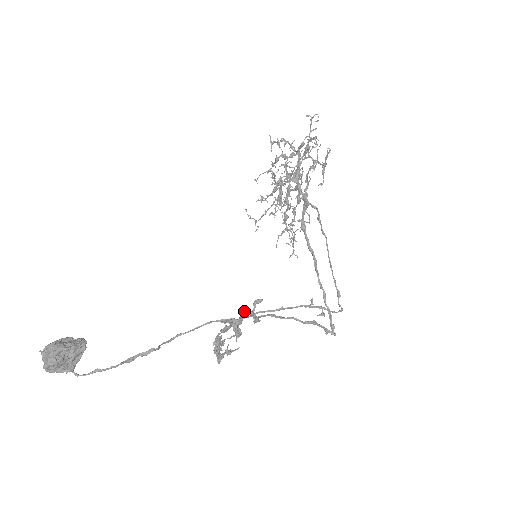
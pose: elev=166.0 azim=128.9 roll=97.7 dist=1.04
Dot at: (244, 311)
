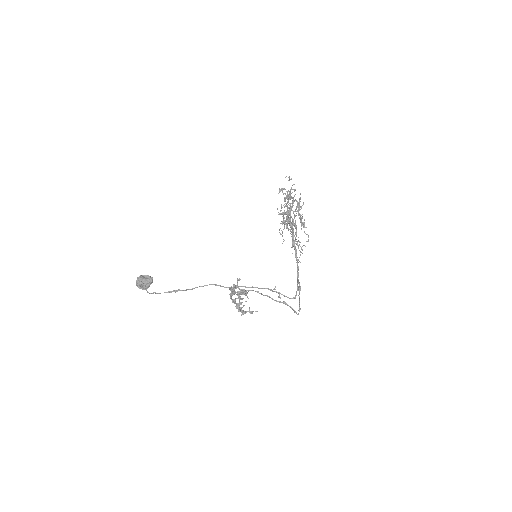
Dot at: (233, 284)
